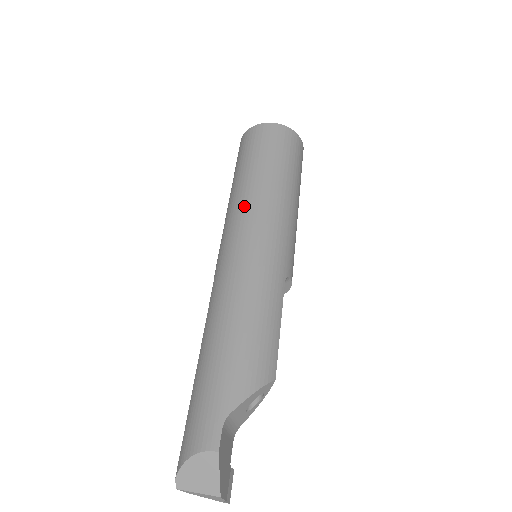
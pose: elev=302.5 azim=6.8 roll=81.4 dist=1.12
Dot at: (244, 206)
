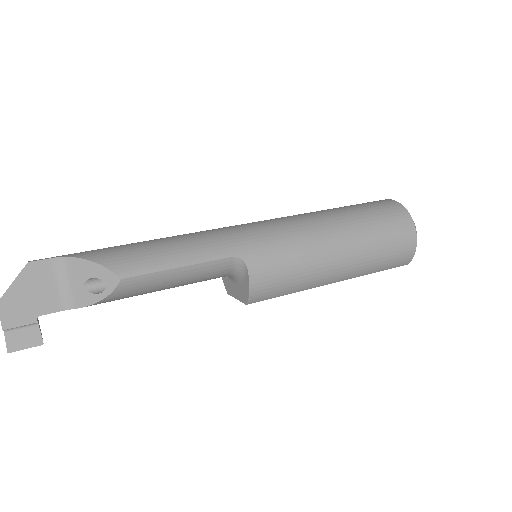
Dot at: occluded
